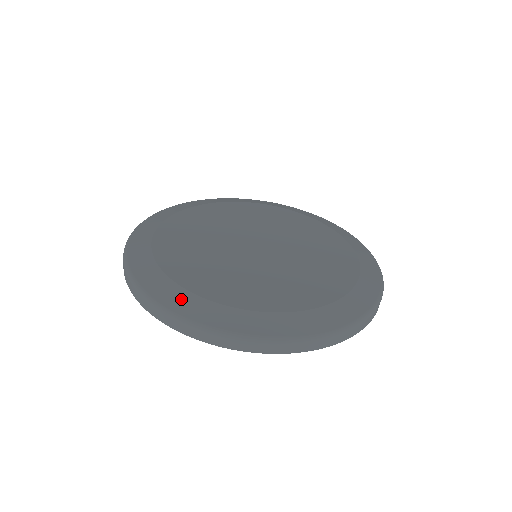
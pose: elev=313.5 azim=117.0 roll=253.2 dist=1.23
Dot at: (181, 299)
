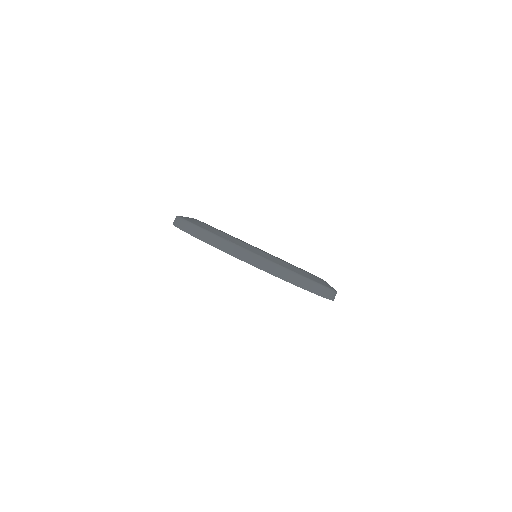
Dot at: (203, 225)
